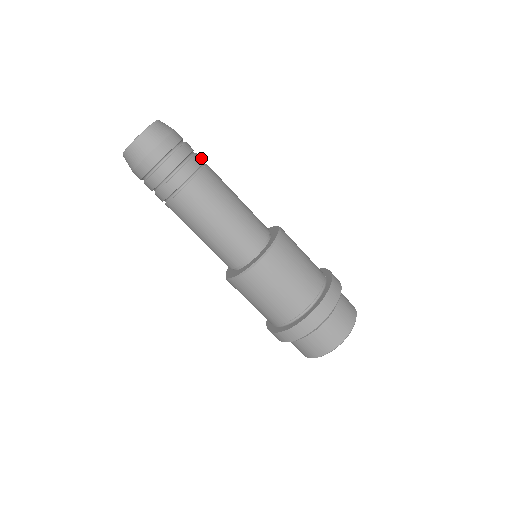
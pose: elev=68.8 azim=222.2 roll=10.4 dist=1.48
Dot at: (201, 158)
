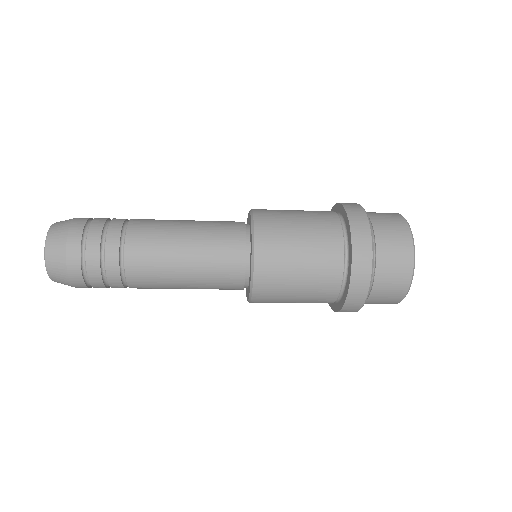
Dot at: (114, 257)
